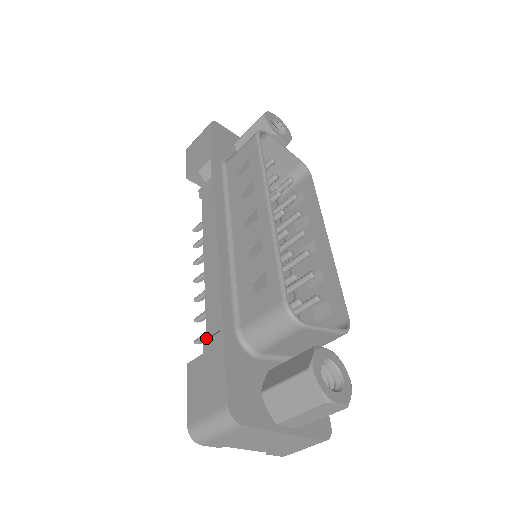
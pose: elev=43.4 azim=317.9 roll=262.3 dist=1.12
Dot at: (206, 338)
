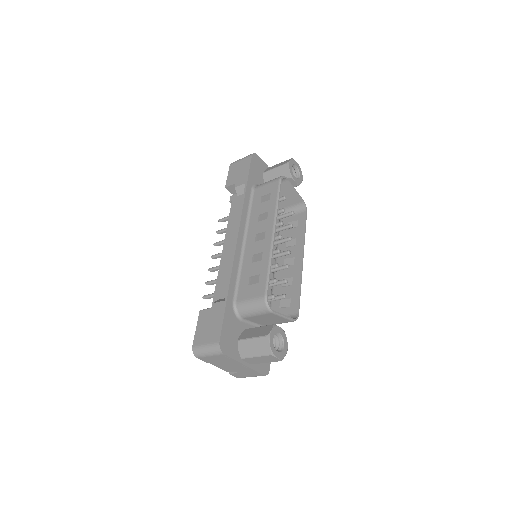
Dot at: (213, 299)
